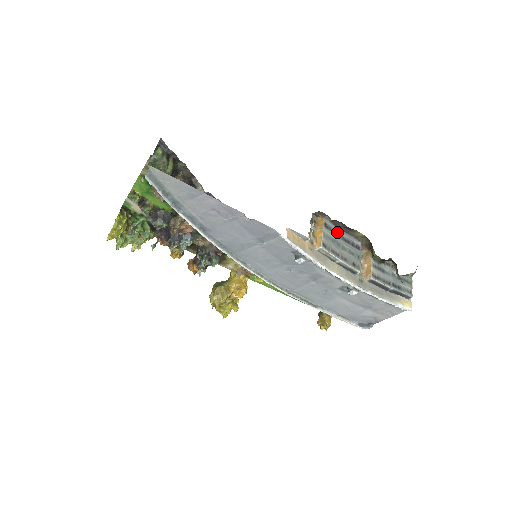
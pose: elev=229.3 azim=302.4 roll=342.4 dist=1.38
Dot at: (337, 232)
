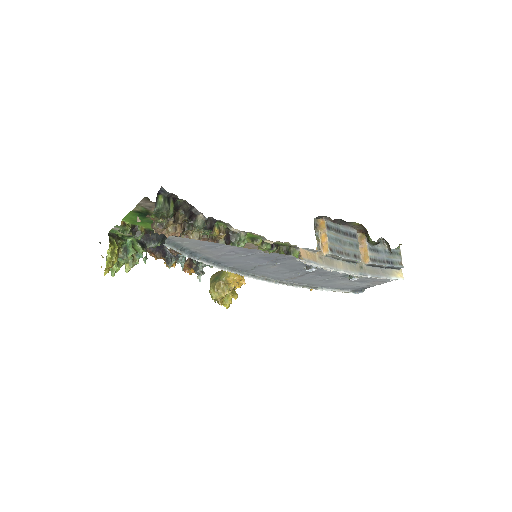
Dot at: (337, 228)
